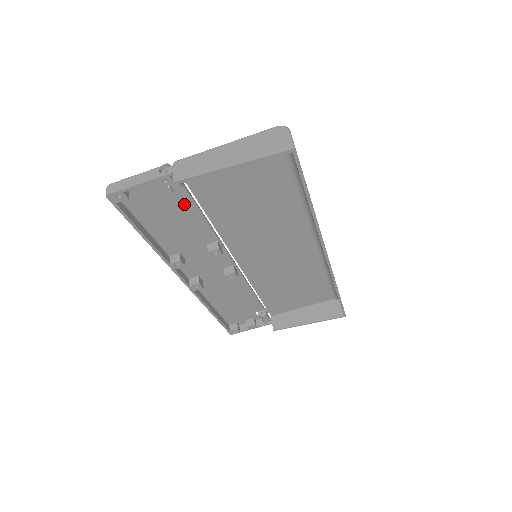
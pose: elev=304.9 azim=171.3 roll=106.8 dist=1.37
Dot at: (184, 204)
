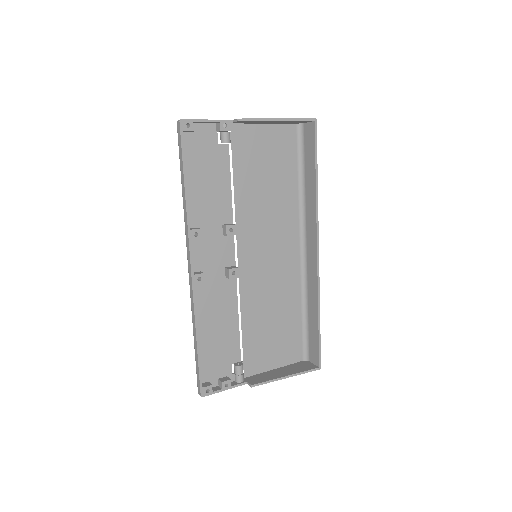
Dot at: (222, 166)
